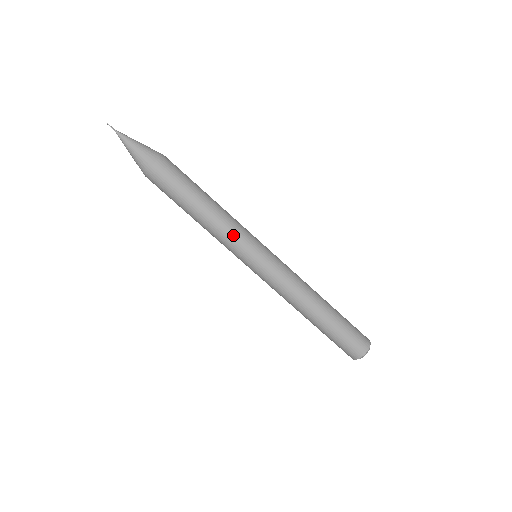
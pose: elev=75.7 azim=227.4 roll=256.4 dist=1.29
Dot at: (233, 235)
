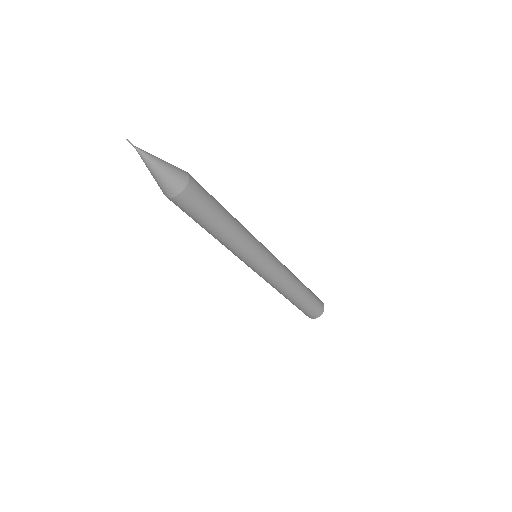
Dot at: (233, 252)
